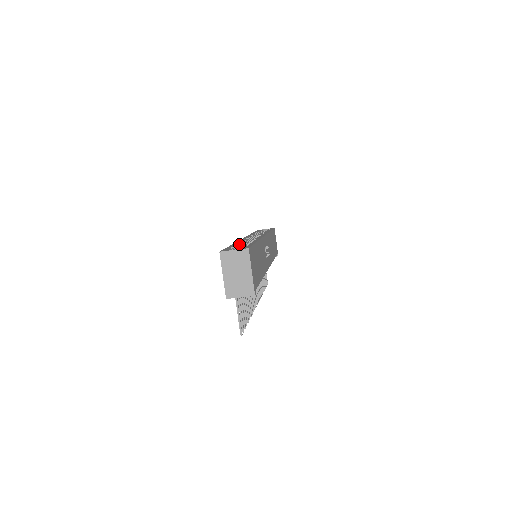
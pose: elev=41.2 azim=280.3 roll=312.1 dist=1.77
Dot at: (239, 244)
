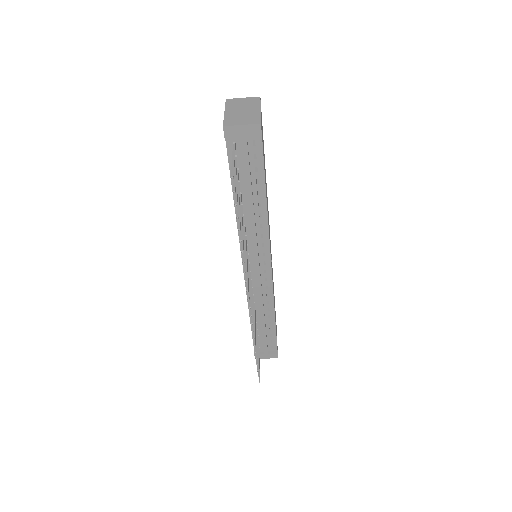
Dot at: occluded
